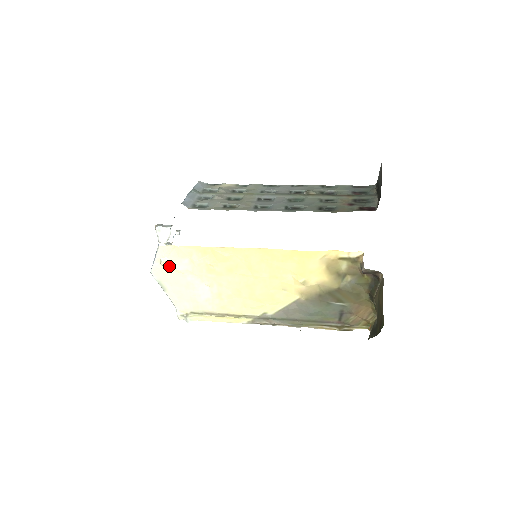
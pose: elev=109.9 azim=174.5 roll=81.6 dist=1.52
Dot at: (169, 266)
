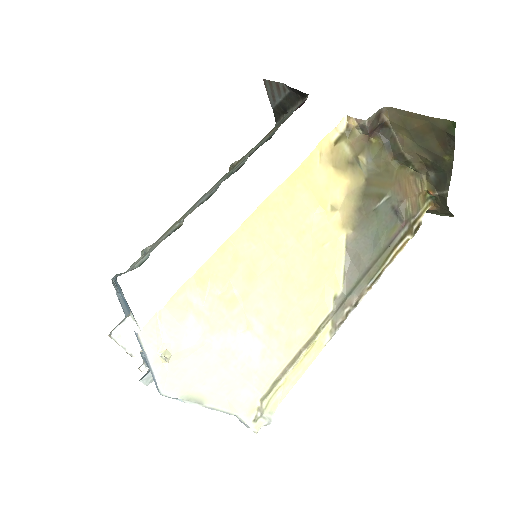
Dot at: (177, 352)
